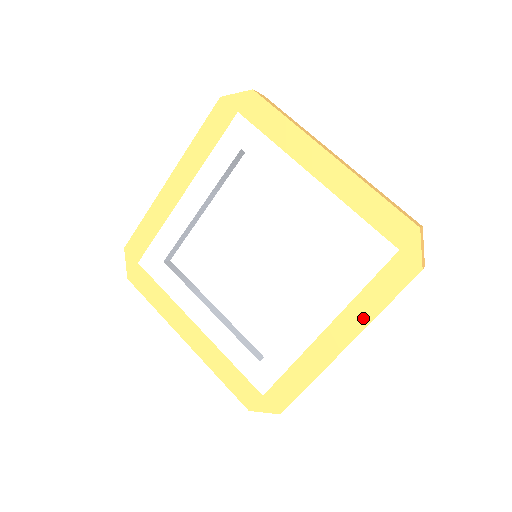
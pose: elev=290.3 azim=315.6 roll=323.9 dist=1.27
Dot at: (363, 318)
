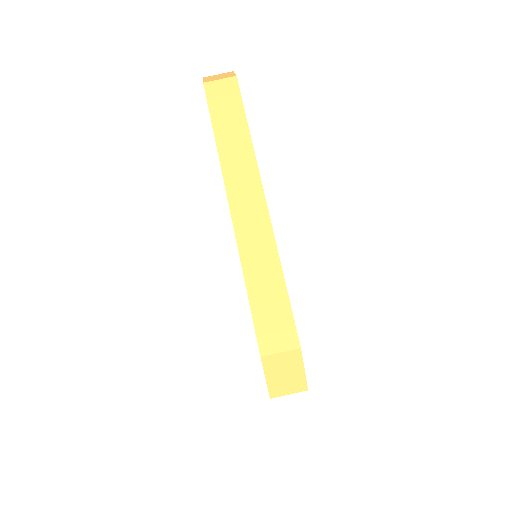
Dot at: occluded
